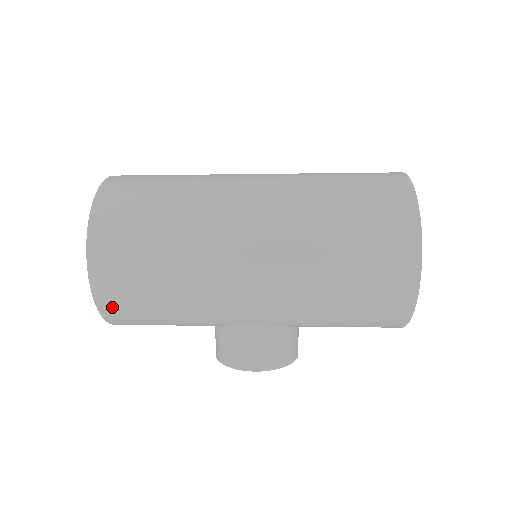
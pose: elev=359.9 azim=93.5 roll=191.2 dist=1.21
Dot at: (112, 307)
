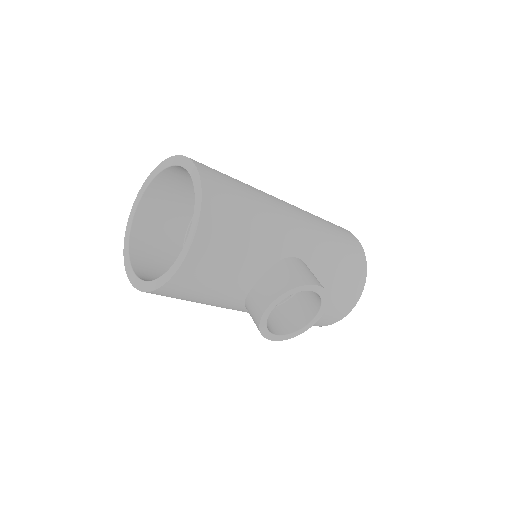
Dot at: (213, 199)
